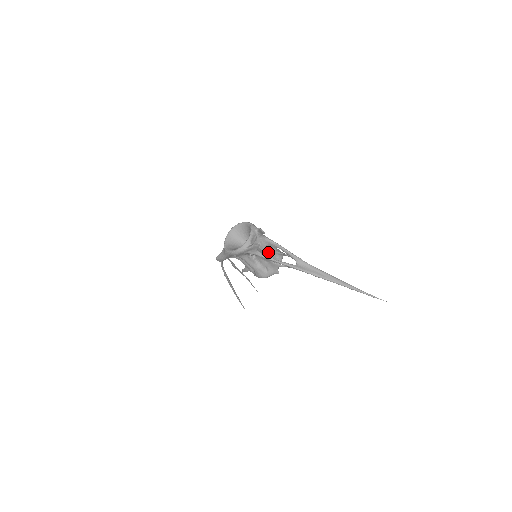
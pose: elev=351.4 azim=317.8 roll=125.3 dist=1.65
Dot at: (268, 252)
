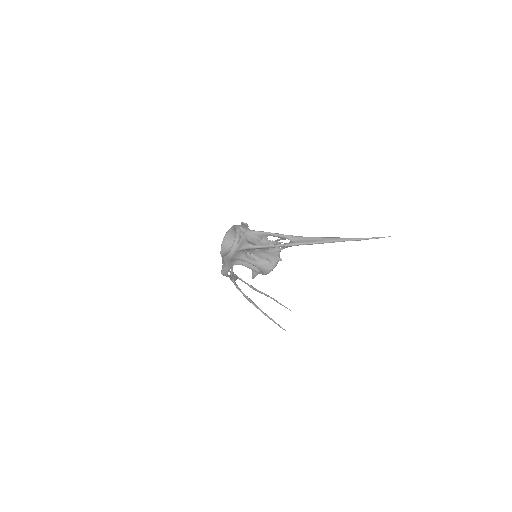
Dot at: (262, 244)
